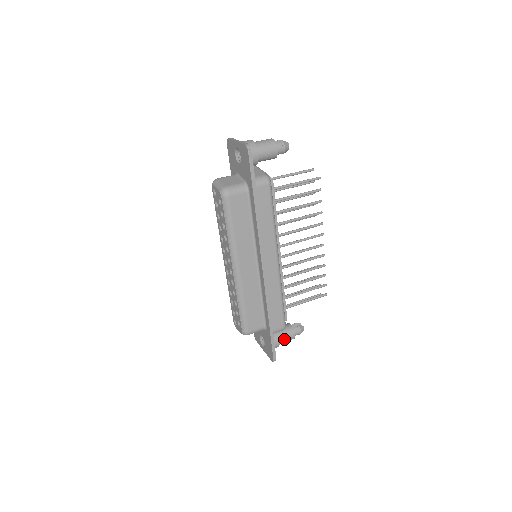
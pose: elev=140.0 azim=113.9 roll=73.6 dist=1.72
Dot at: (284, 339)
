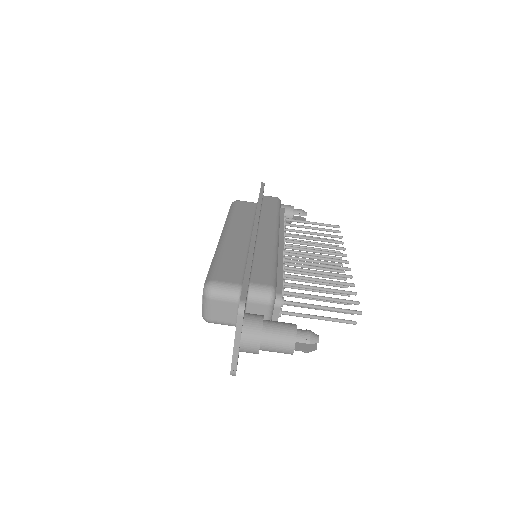
Dot at: occluded
